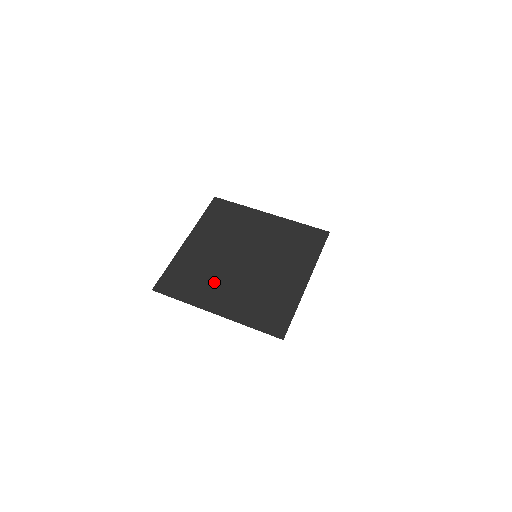
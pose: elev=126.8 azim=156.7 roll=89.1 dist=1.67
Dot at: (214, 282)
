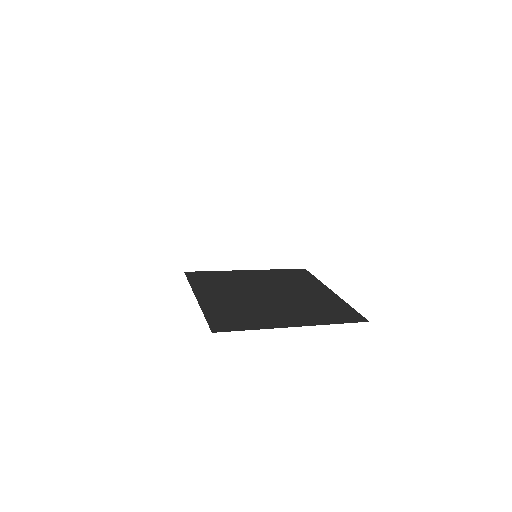
Dot at: (226, 289)
